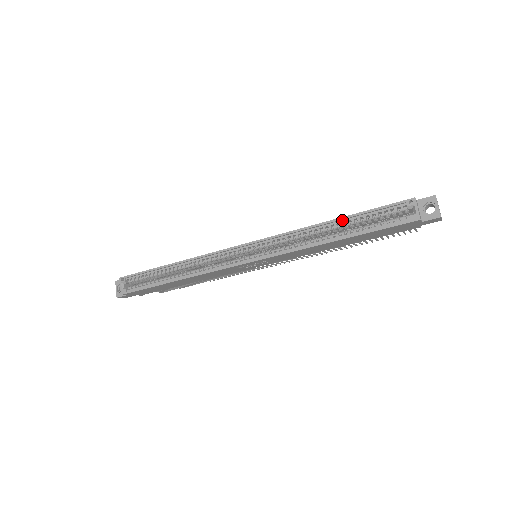
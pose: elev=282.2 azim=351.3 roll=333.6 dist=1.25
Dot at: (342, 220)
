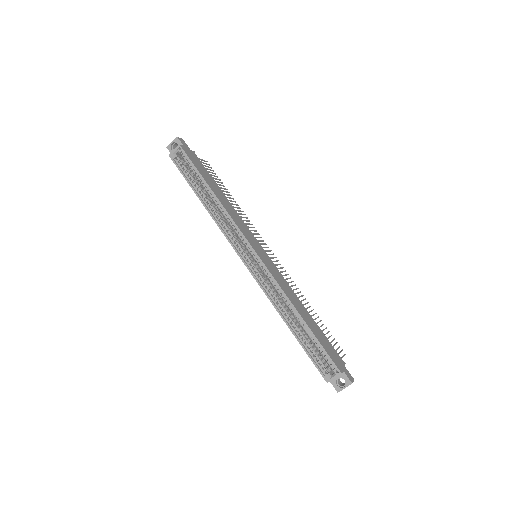
Dot at: (305, 324)
